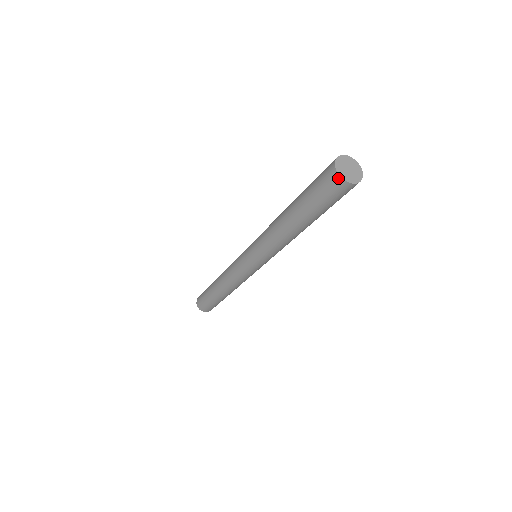
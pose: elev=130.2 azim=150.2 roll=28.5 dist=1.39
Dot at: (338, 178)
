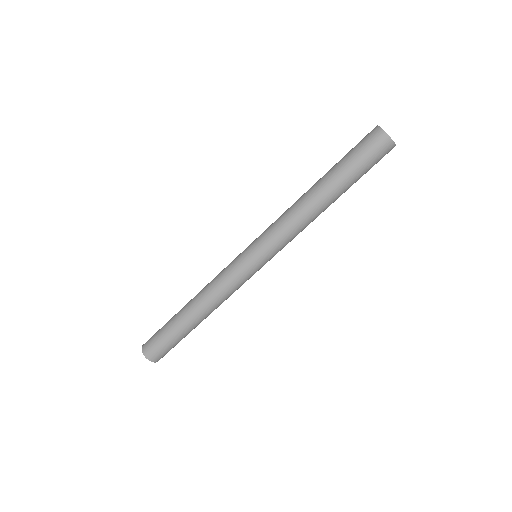
Dot at: (387, 139)
